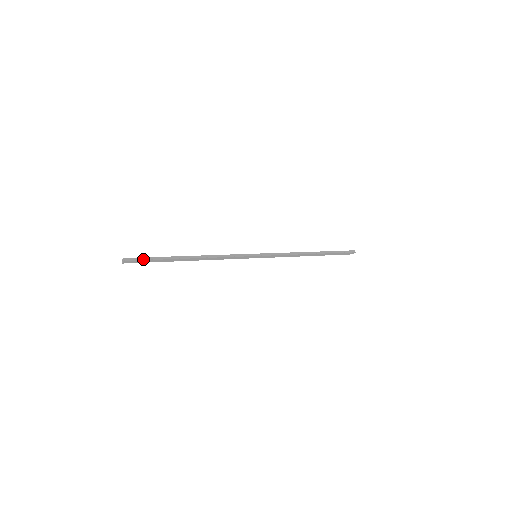
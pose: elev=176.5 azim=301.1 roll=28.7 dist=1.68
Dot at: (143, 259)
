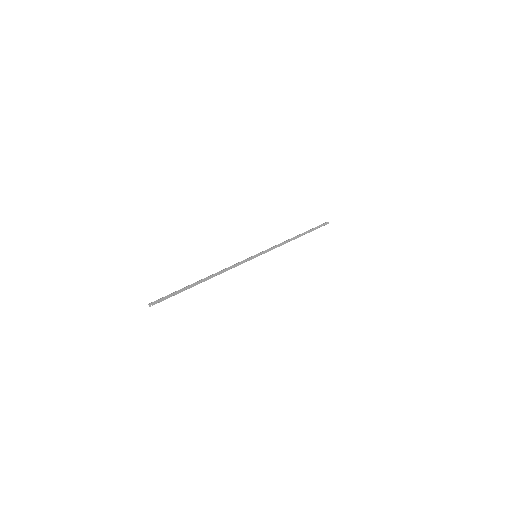
Dot at: (168, 297)
